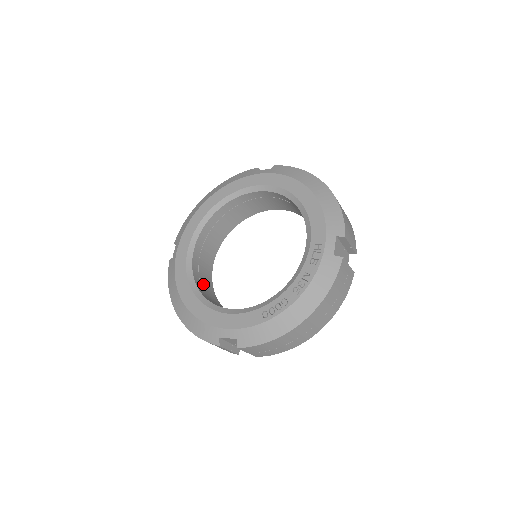
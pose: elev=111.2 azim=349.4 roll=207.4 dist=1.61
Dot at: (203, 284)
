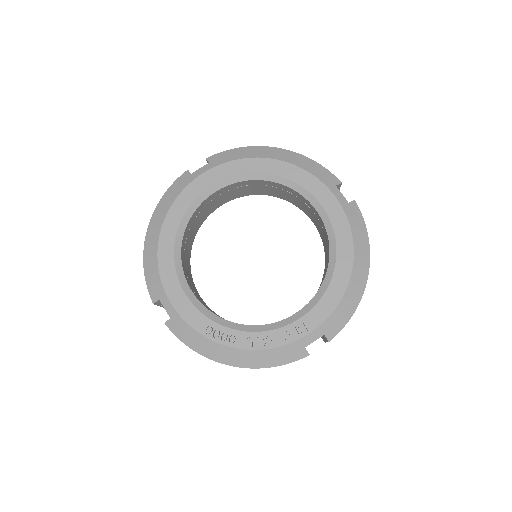
Dot at: (193, 225)
